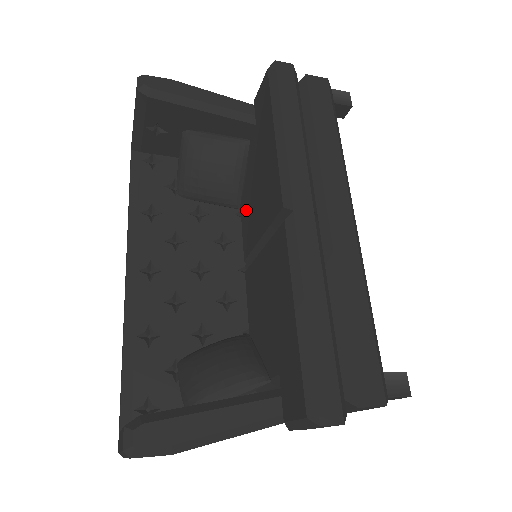
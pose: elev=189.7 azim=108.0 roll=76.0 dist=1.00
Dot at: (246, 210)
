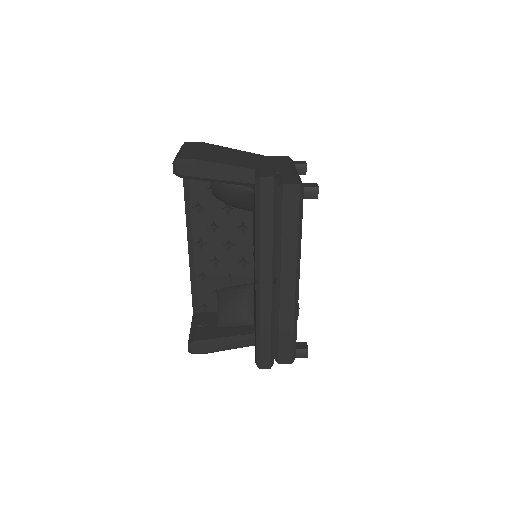
Dot at: occluded
